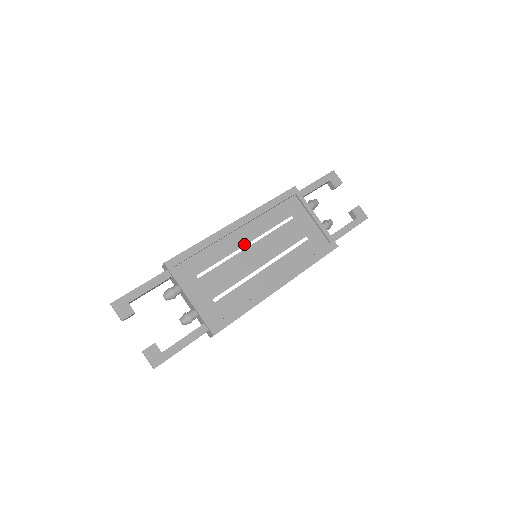
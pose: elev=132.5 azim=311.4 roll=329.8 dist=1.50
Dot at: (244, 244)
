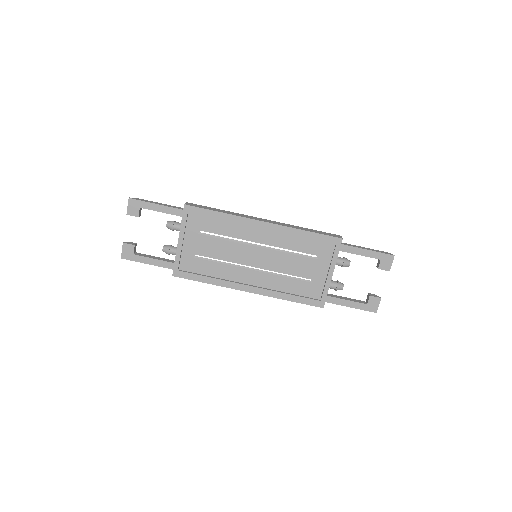
Dot at: occluded
